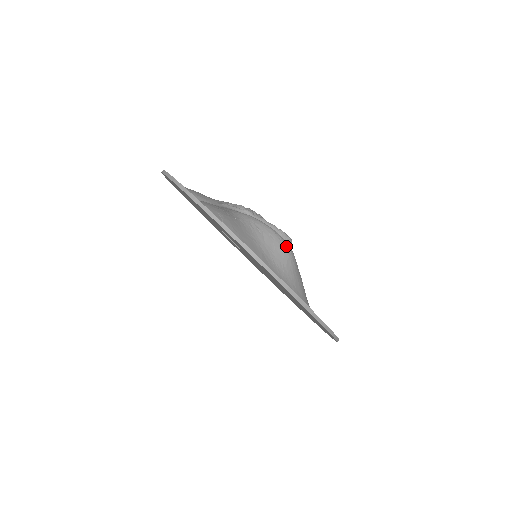
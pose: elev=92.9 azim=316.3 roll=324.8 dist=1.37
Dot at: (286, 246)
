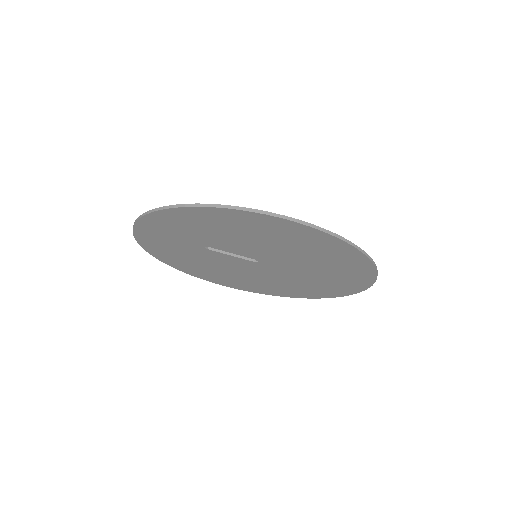
Dot at: occluded
